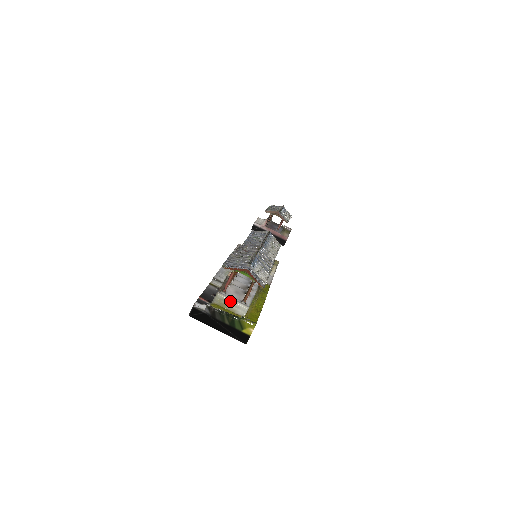
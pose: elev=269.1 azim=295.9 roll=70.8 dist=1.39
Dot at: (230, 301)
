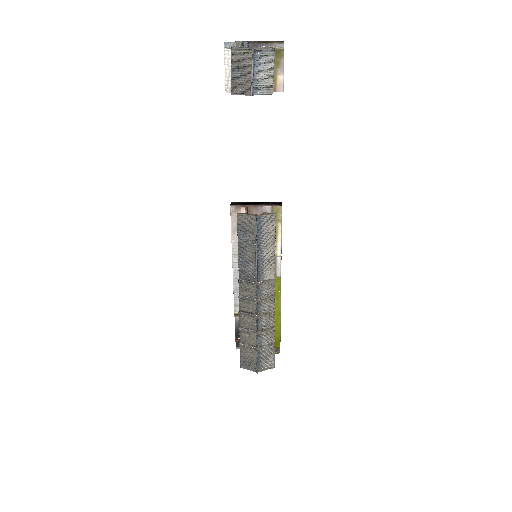
Dot at: occluded
